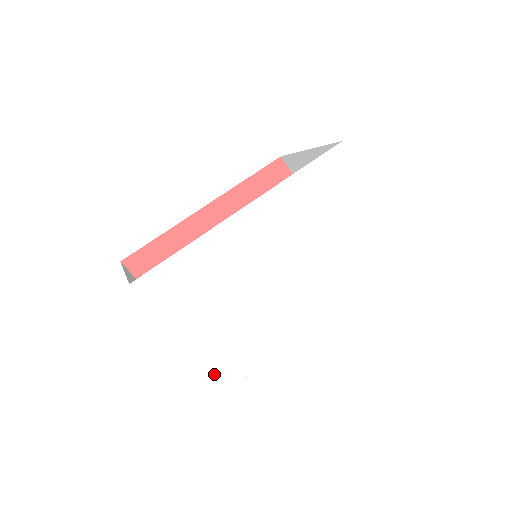
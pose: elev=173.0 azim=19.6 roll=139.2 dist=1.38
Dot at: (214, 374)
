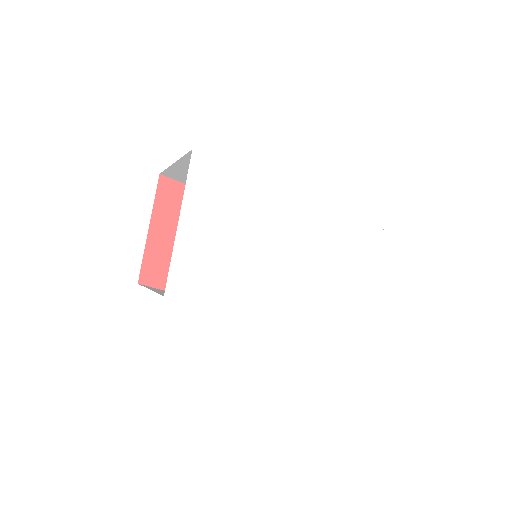
Dot at: (170, 271)
